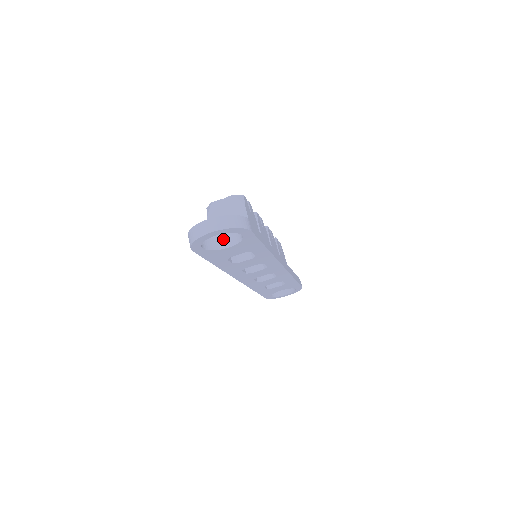
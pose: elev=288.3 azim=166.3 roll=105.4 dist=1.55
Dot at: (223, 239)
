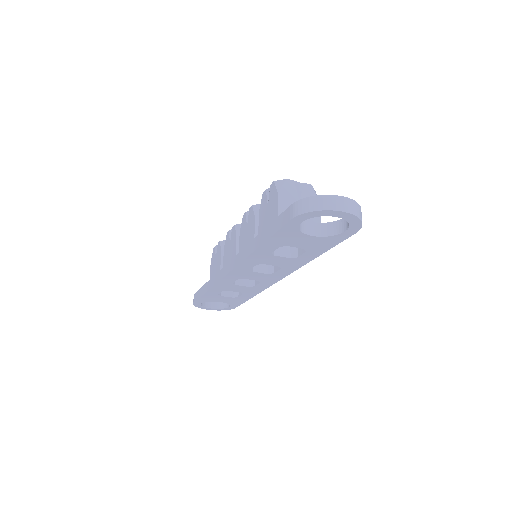
Dot at: (308, 224)
